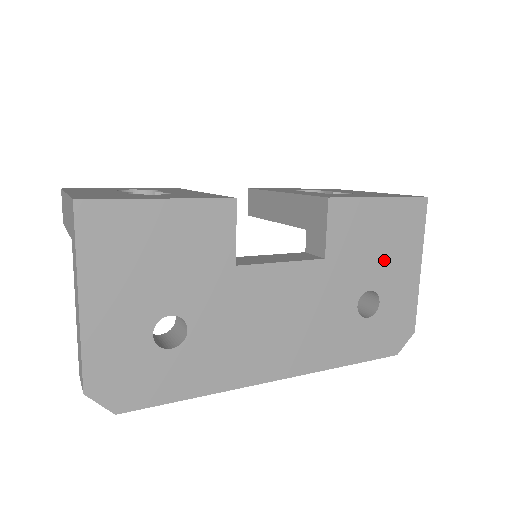
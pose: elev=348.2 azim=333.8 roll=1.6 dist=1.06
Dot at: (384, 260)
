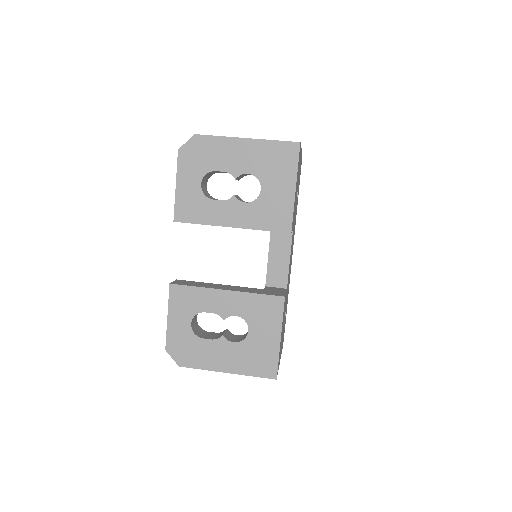
Dot at: occluded
